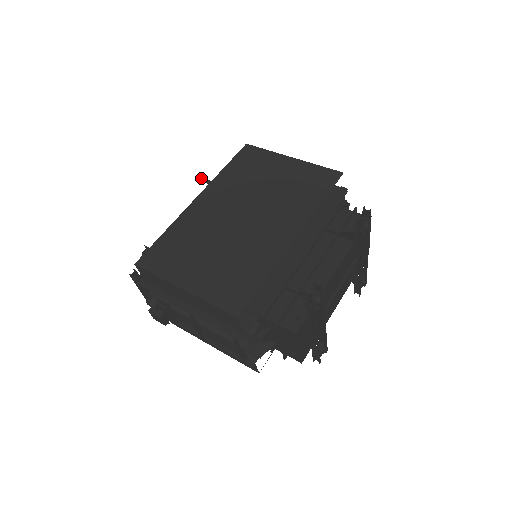
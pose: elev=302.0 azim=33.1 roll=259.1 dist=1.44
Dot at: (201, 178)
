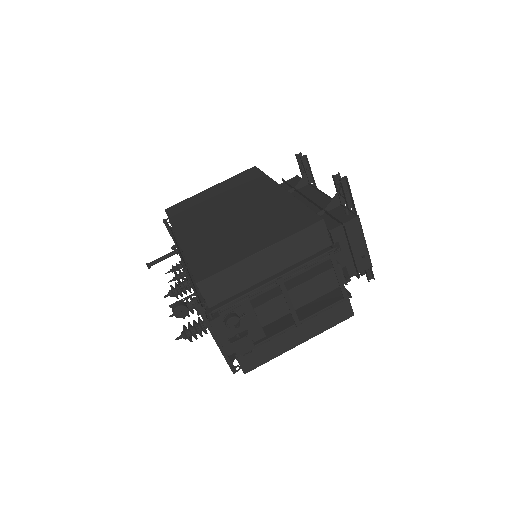
Dot at: (146, 264)
